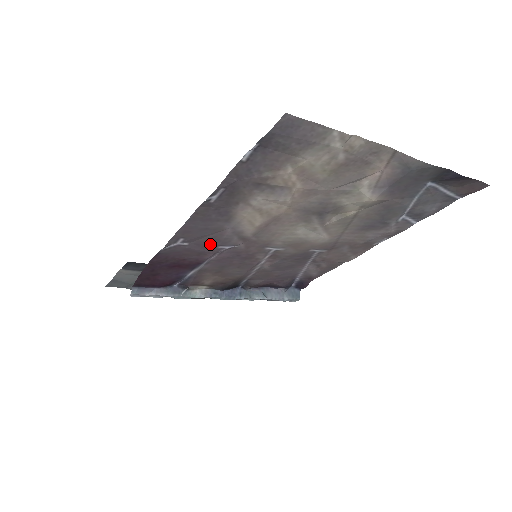
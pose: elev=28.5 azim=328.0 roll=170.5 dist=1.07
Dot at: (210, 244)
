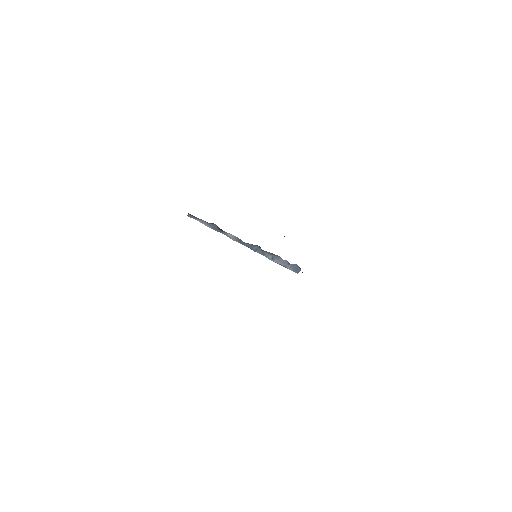
Dot at: occluded
